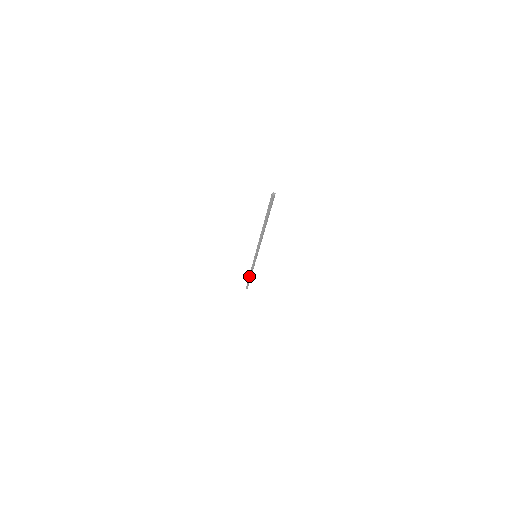
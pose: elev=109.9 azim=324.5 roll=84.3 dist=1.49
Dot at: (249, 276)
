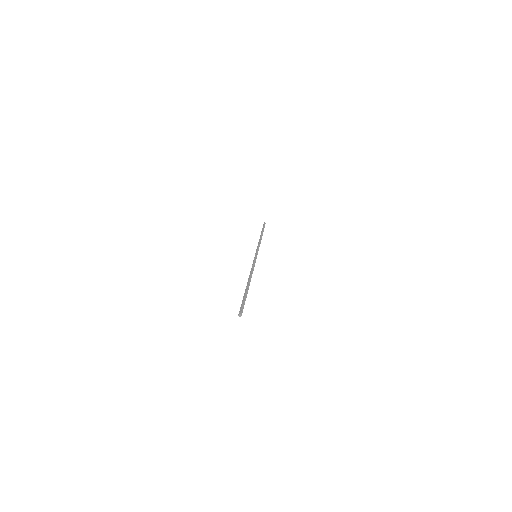
Dot at: occluded
